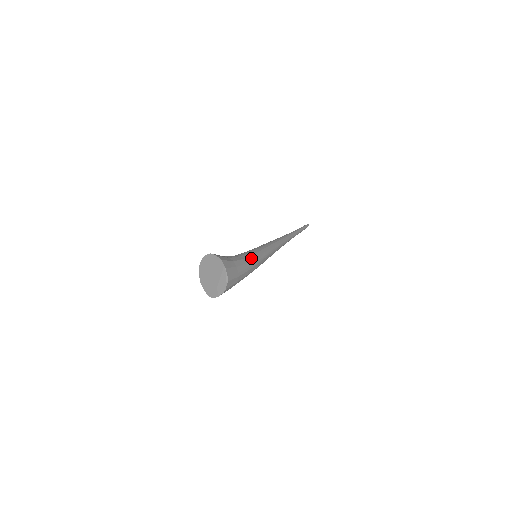
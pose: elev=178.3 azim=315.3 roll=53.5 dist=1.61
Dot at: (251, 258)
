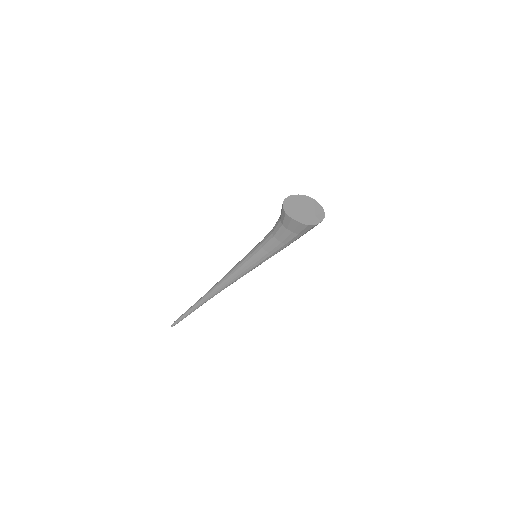
Dot at: occluded
